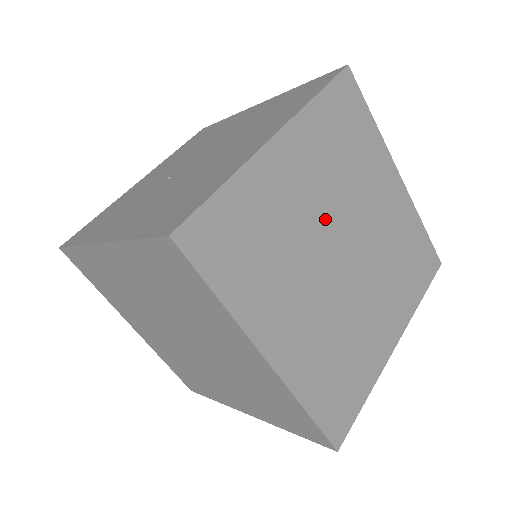
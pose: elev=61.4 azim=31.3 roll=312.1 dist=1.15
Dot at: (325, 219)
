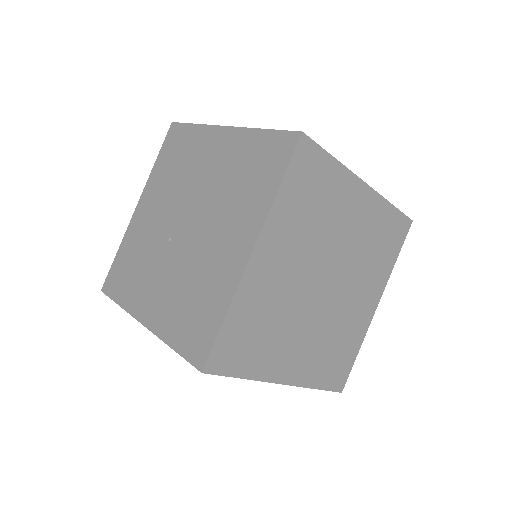
Dot at: (306, 273)
